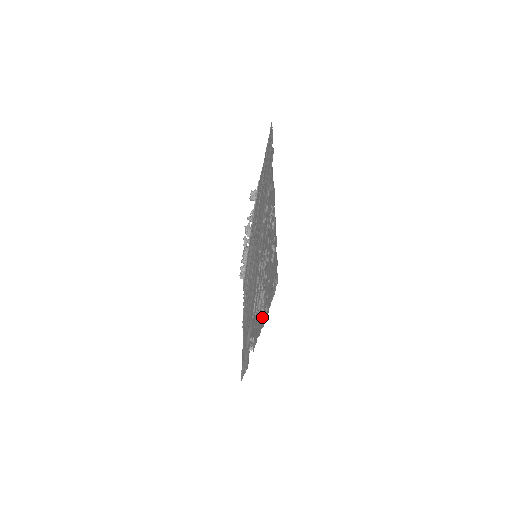
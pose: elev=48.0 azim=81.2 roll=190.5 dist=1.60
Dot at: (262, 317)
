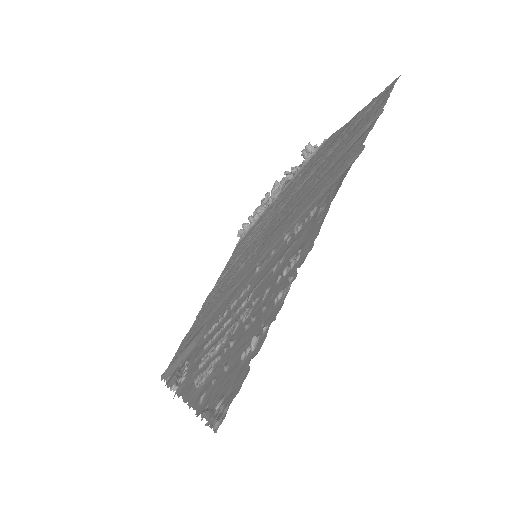
Dot at: (197, 388)
